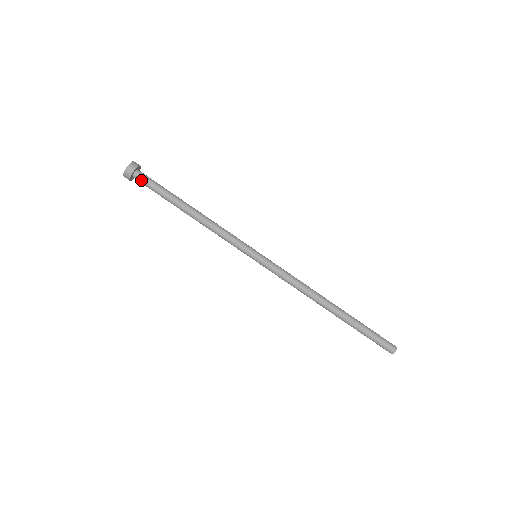
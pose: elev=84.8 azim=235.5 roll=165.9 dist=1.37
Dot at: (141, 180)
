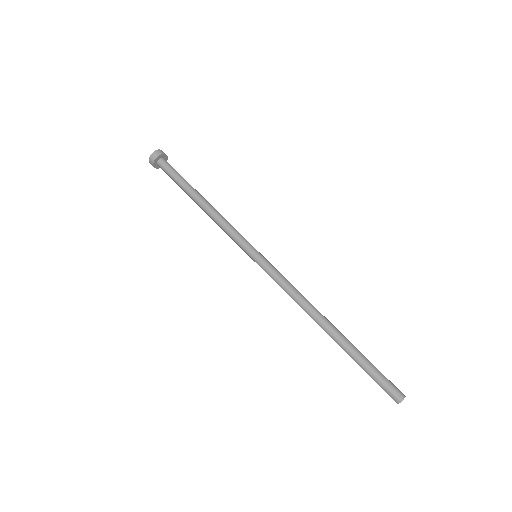
Dot at: (164, 165)
